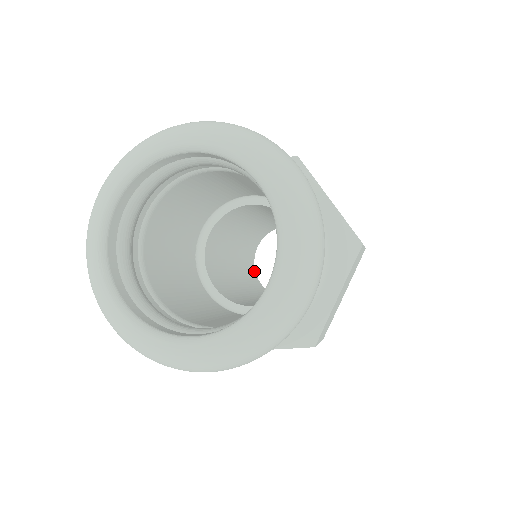
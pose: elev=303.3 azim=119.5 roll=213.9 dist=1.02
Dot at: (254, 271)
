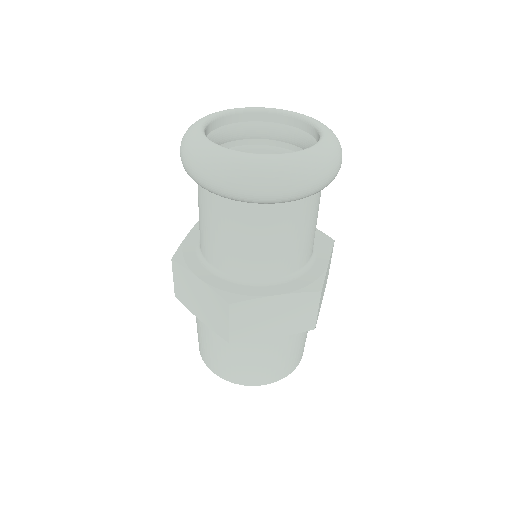
Dot at: occluded
